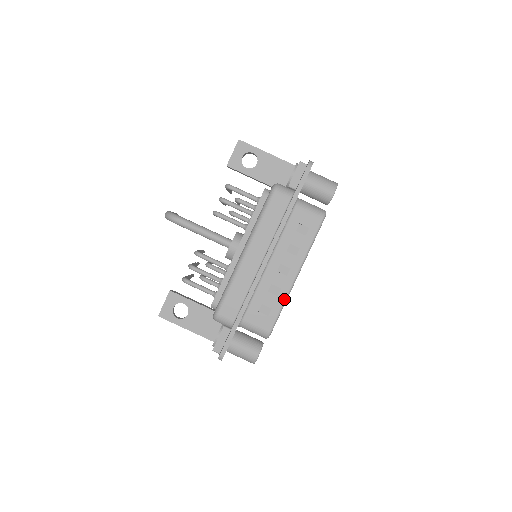
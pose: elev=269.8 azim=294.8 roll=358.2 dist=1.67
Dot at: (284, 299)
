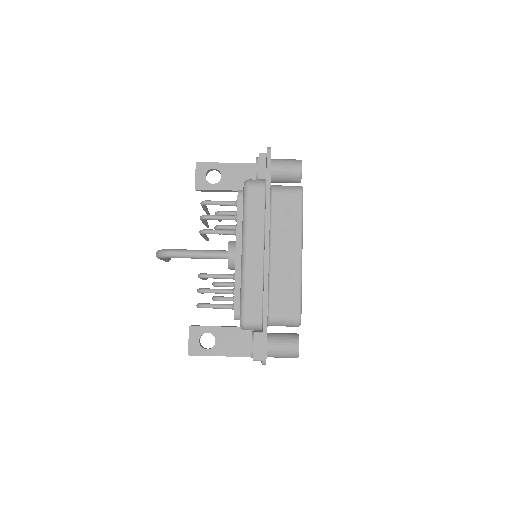
Dot at: (299, 281)
